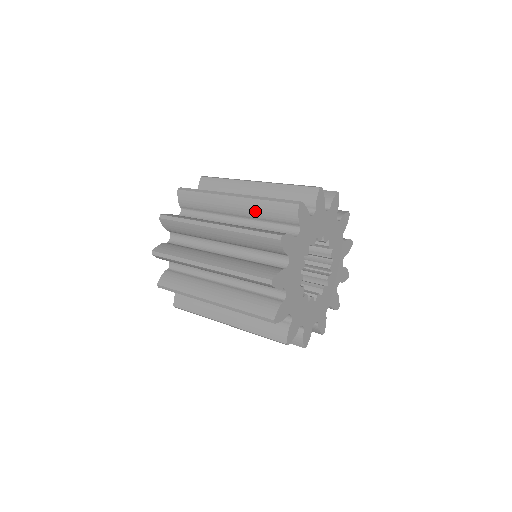
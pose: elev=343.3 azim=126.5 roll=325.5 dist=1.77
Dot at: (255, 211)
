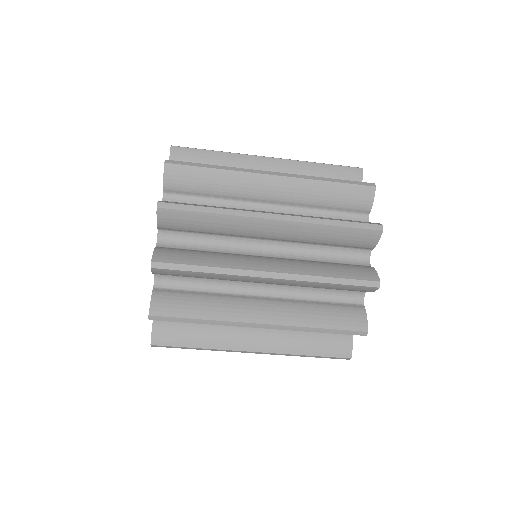
Dot at: occluded
